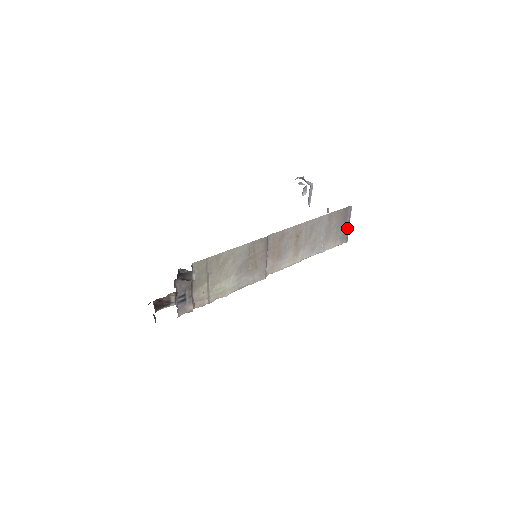
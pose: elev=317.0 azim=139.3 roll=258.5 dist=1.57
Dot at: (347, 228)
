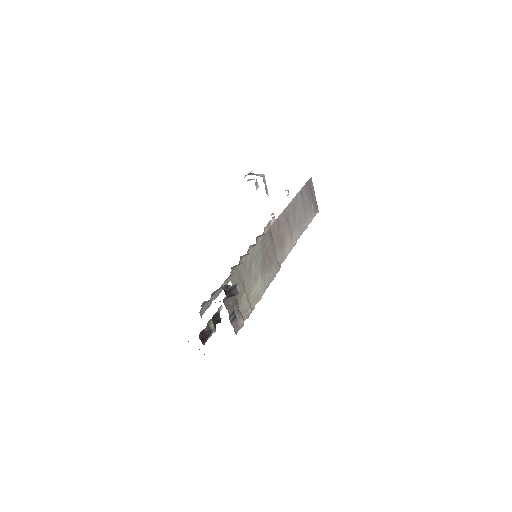
Dot at: (314, 199)
